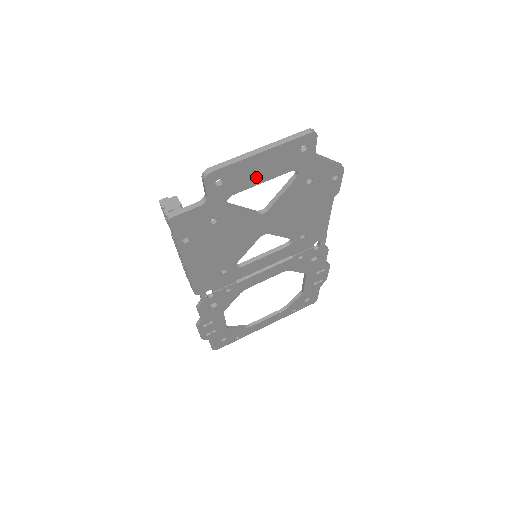
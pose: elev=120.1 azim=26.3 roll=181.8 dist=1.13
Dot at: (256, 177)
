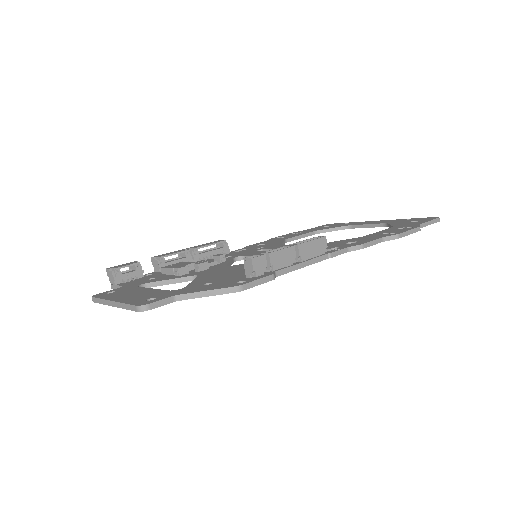
Dot at: occluded
